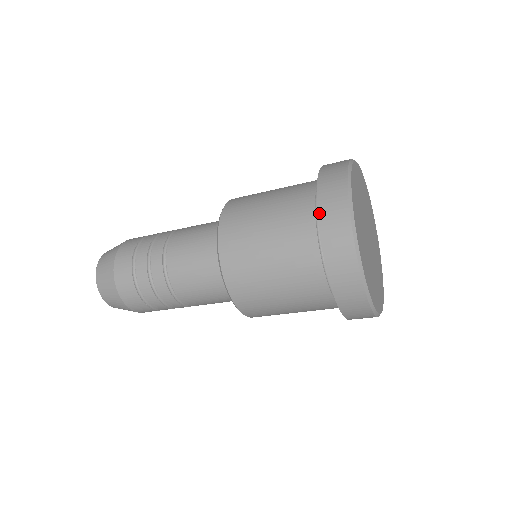
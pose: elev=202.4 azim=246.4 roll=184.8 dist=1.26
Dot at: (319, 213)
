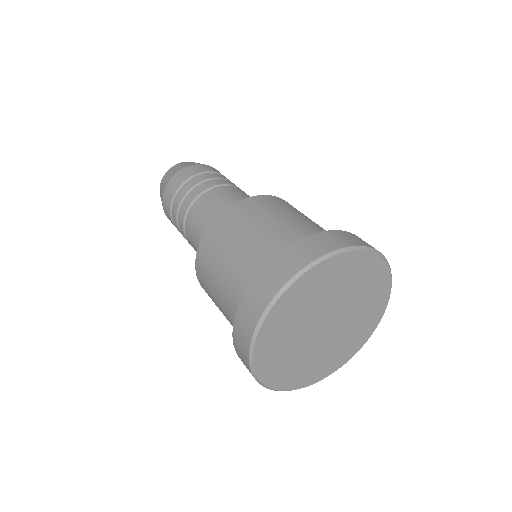
Dot at: (237, 313)
